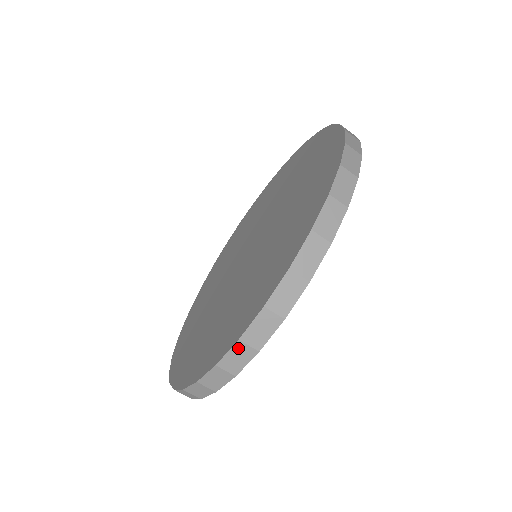
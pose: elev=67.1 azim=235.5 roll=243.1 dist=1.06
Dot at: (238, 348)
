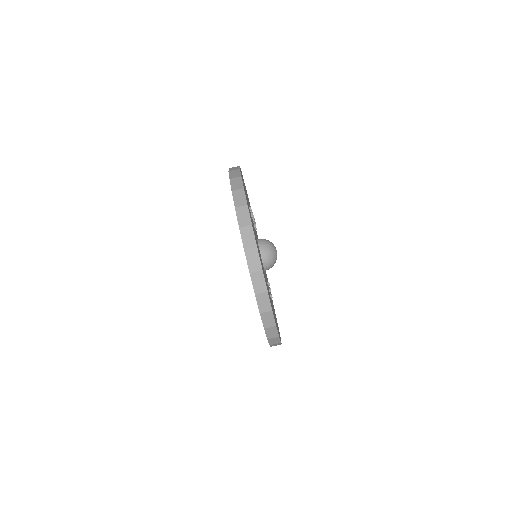
Dot at: (239, 211)
